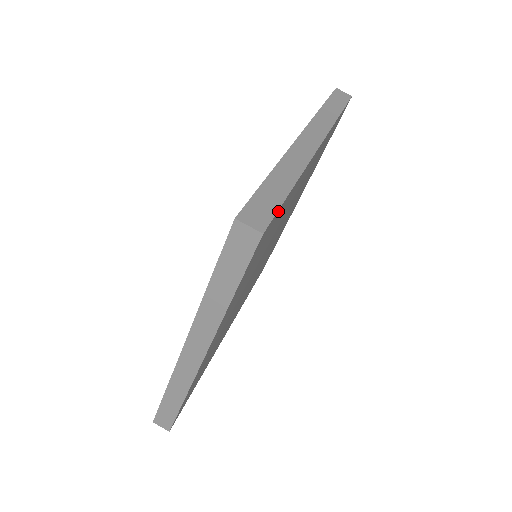
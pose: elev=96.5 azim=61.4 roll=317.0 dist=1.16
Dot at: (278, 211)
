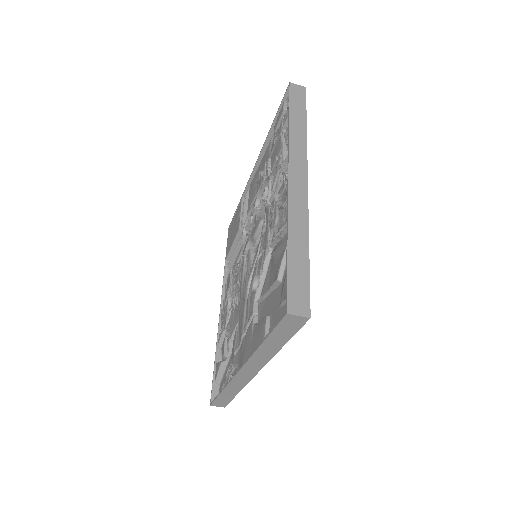
Dot at: occluded
